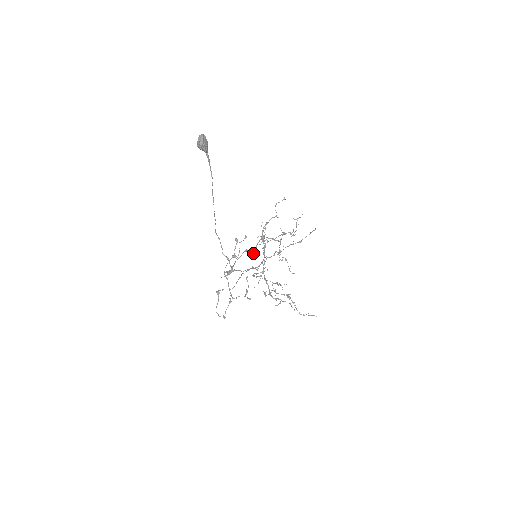
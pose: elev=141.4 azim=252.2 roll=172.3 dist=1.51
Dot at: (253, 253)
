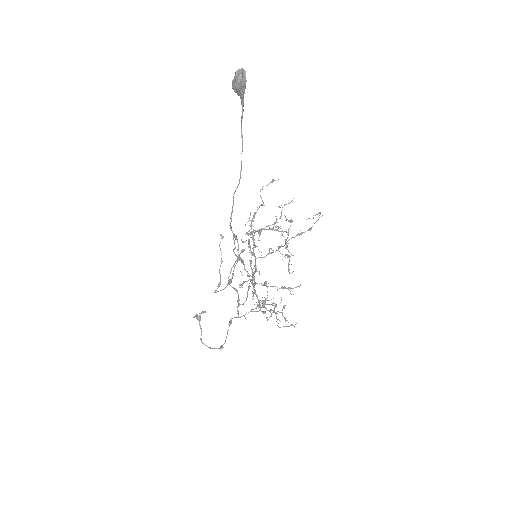
Dot at: (251, 253)
